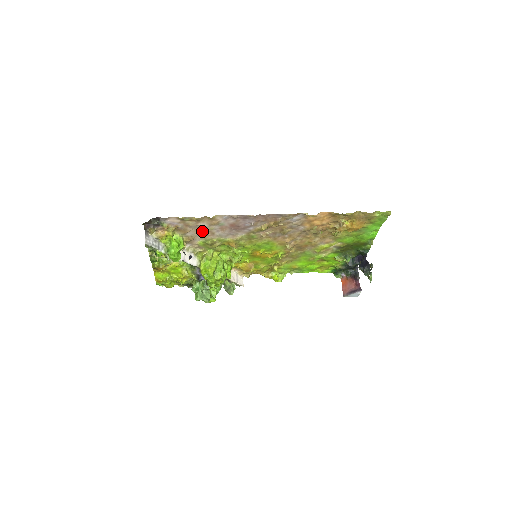
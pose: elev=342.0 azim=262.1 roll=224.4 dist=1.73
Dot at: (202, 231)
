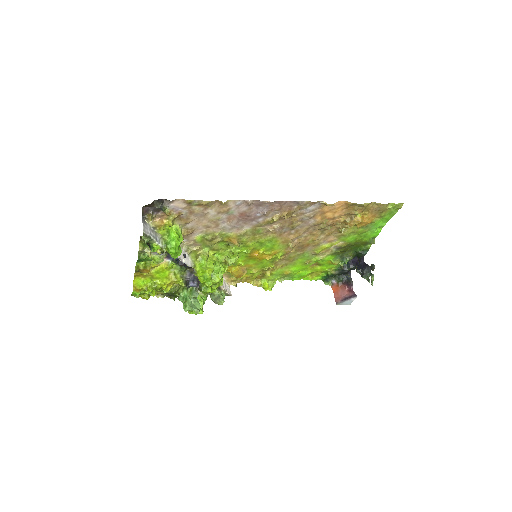
Dot at: (206, 221)
